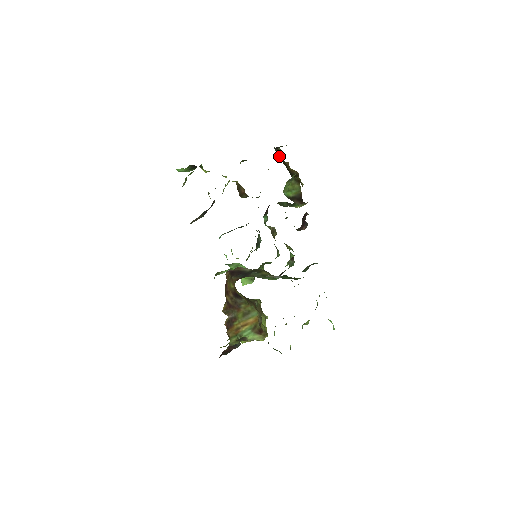
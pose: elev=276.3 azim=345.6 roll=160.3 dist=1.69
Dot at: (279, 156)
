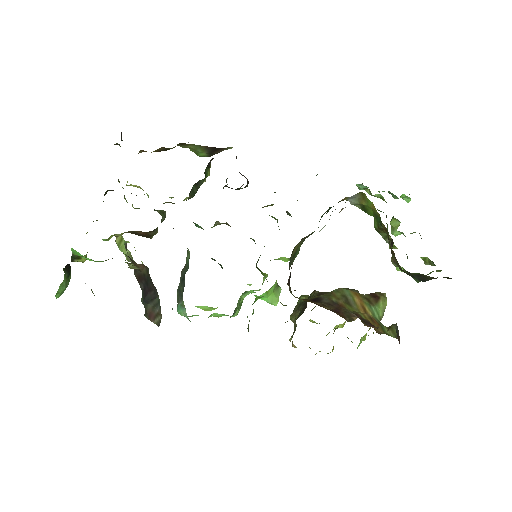
Dot at: occluded
